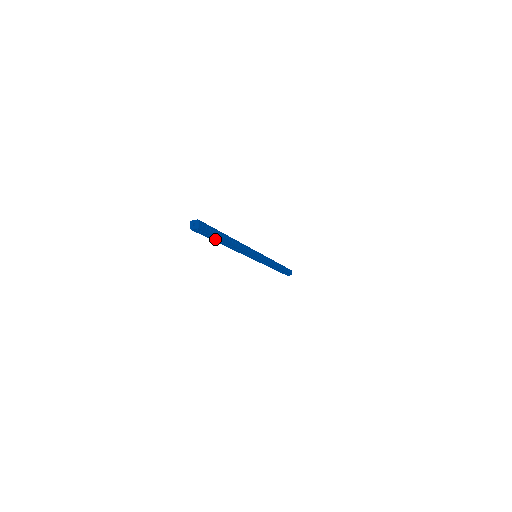
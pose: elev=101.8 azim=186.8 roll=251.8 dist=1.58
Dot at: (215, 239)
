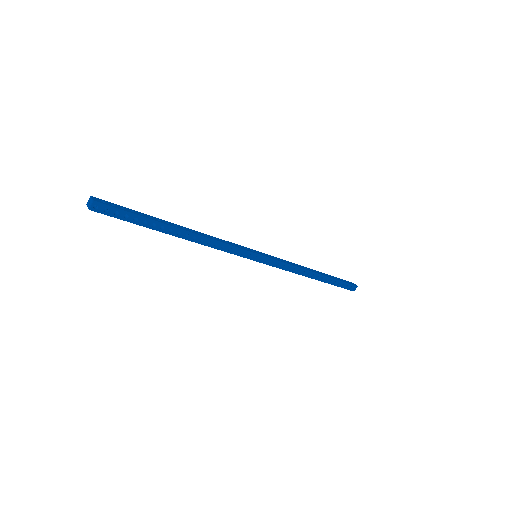
Dot at: (146, 224)
